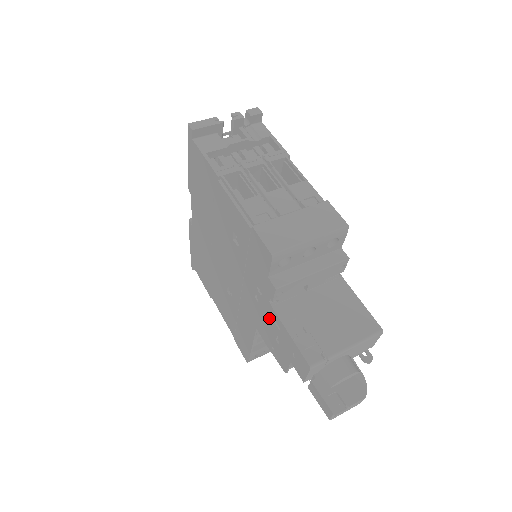
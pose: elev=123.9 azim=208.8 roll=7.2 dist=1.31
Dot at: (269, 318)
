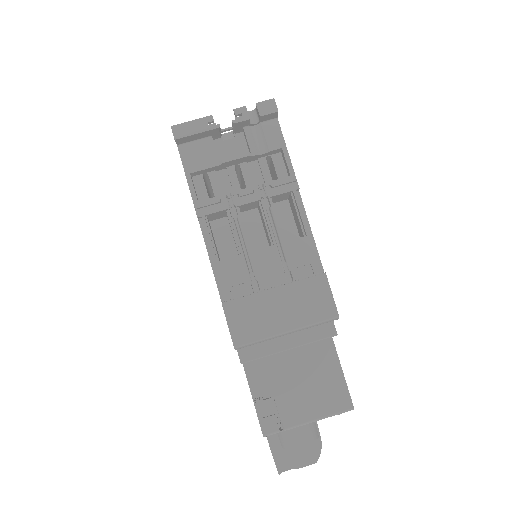
Dot at: occluded
